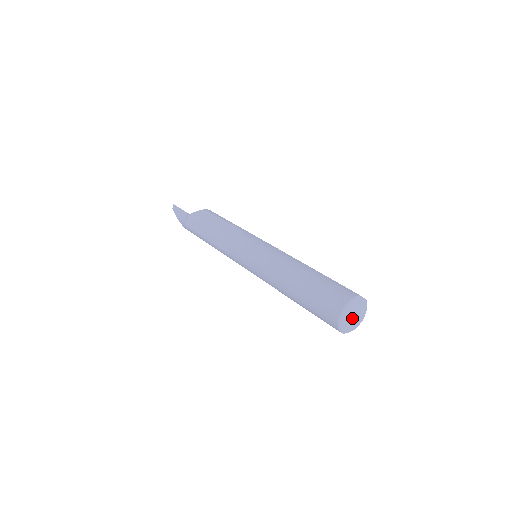
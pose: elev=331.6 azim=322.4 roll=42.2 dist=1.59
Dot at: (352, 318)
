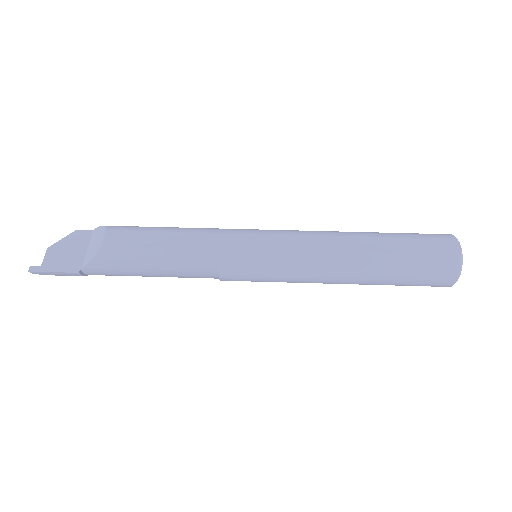
Dot at: occluded
